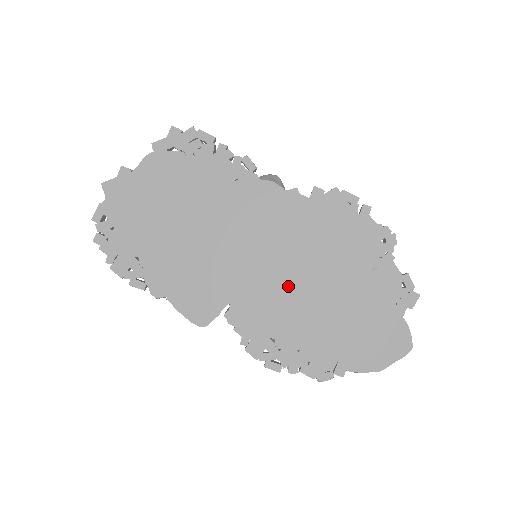
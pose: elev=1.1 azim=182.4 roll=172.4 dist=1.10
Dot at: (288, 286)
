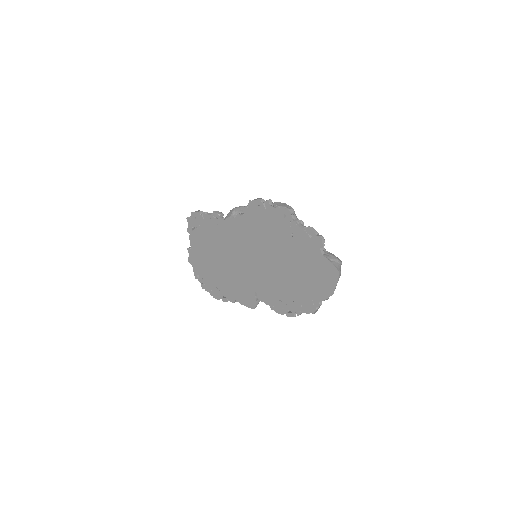
Dot at: (268, 269)
